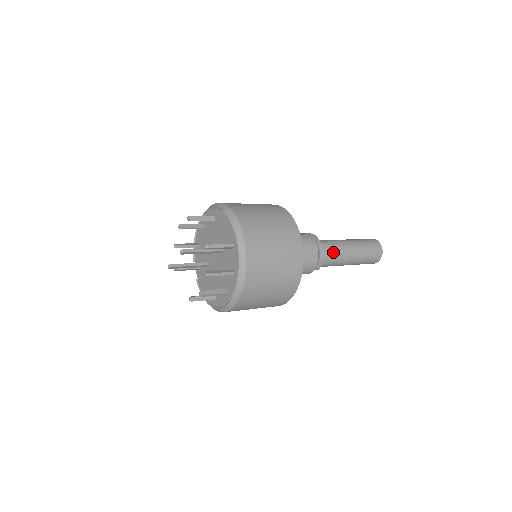
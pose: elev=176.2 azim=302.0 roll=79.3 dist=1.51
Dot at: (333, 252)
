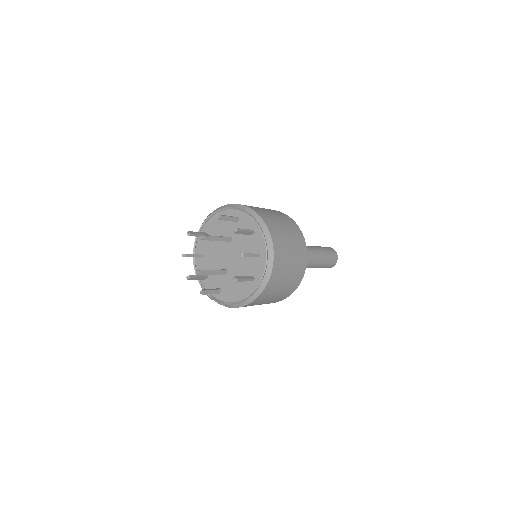
Dot at: occluded
